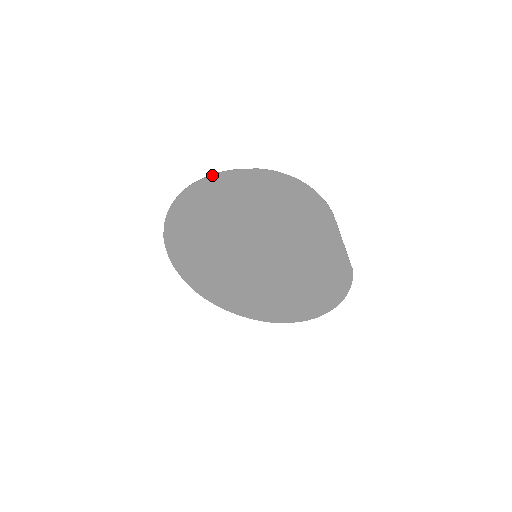
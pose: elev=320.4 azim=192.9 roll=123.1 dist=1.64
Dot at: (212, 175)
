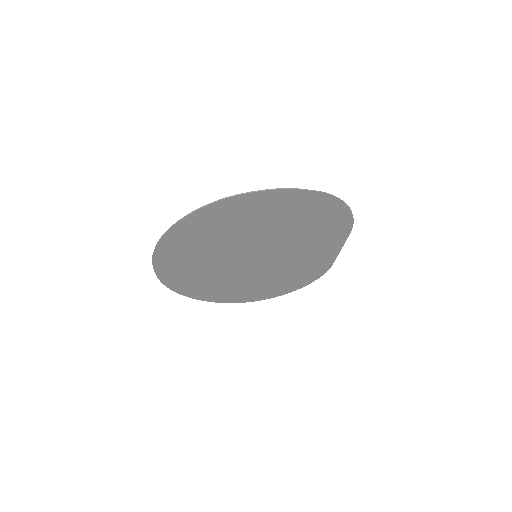
Dot at: (270, 190)
